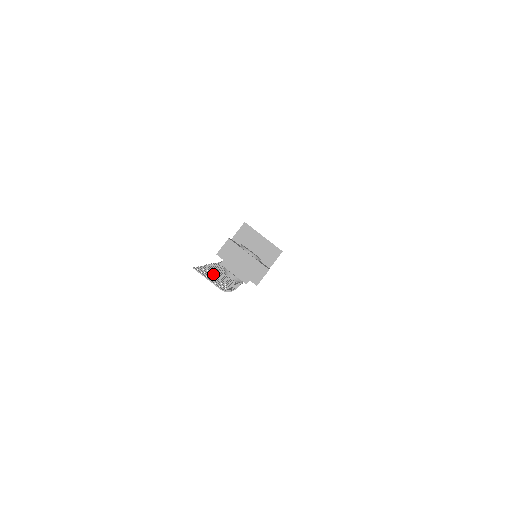
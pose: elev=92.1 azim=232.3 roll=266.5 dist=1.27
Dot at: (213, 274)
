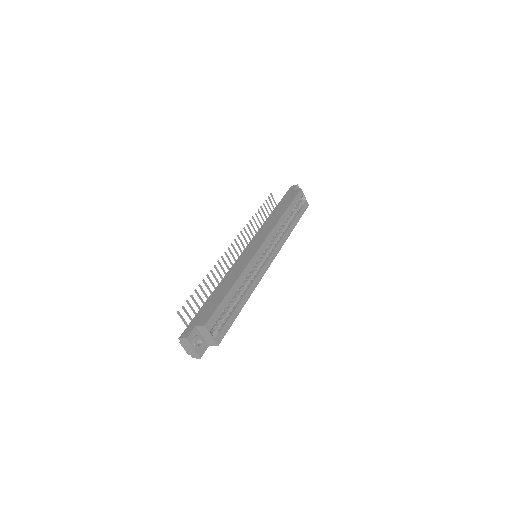
Dot at: (199, 297)
